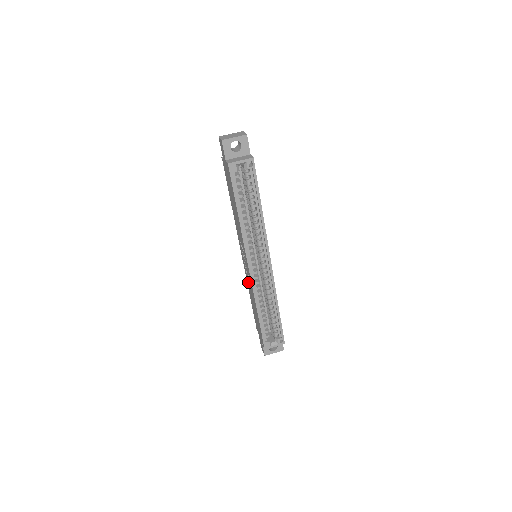
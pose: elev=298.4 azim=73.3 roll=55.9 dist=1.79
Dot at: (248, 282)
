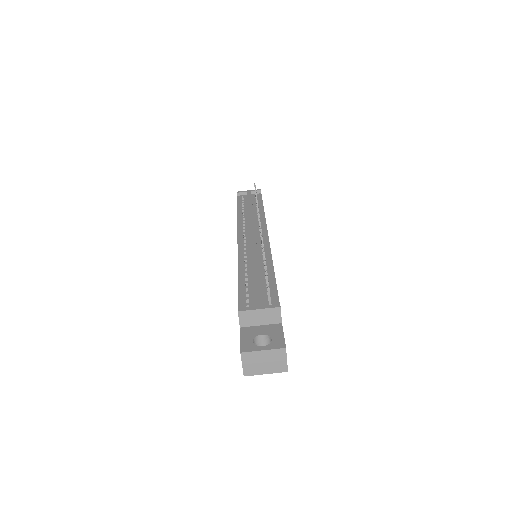
Dot at: occluded
